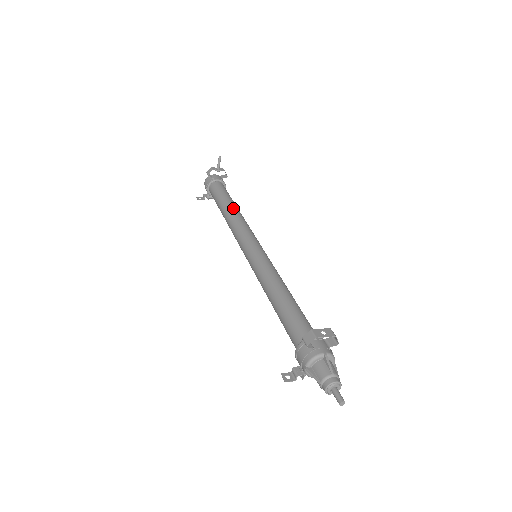
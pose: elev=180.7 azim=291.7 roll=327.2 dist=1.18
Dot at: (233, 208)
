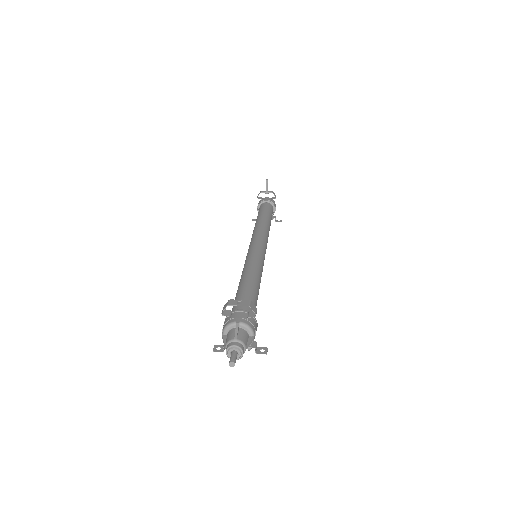
Dot at: (261, 220)
